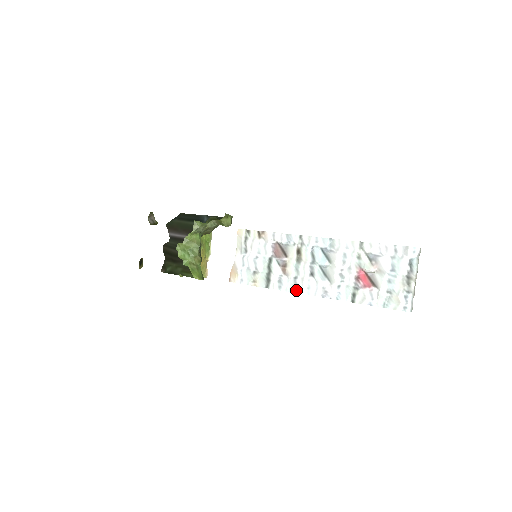
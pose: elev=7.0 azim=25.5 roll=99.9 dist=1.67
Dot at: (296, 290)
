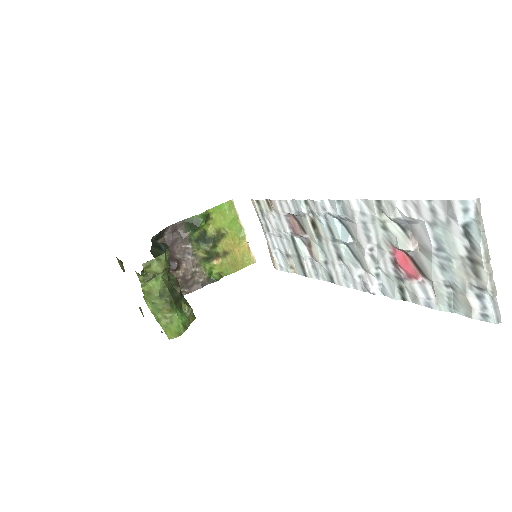
Dot at: (333, 280)
